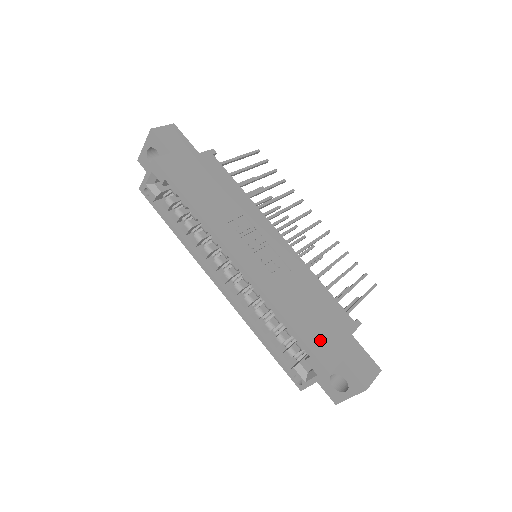
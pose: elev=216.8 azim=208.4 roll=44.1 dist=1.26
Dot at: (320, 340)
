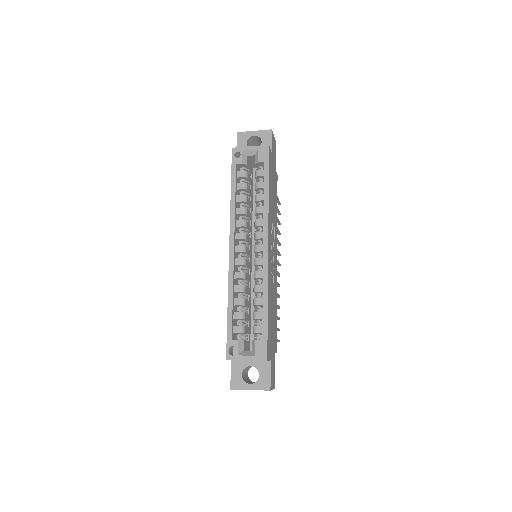
Dot at: (270, 336)
